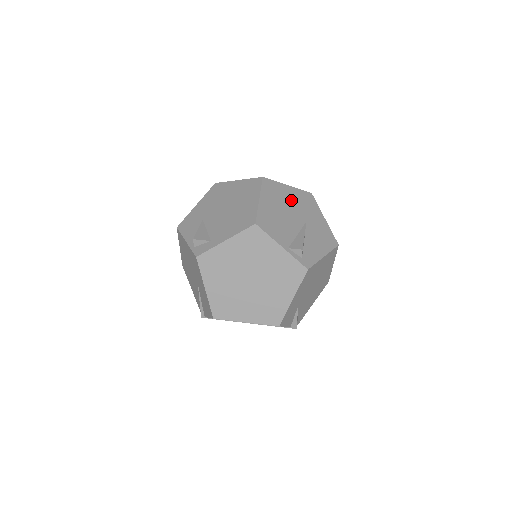
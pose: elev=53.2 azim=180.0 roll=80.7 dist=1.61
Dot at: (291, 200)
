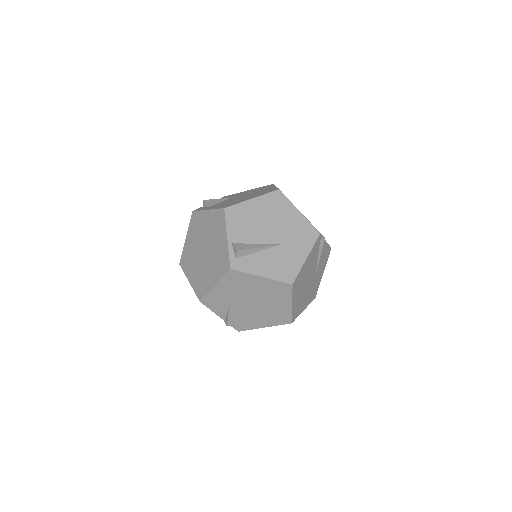
Dot at: (286, 221)
